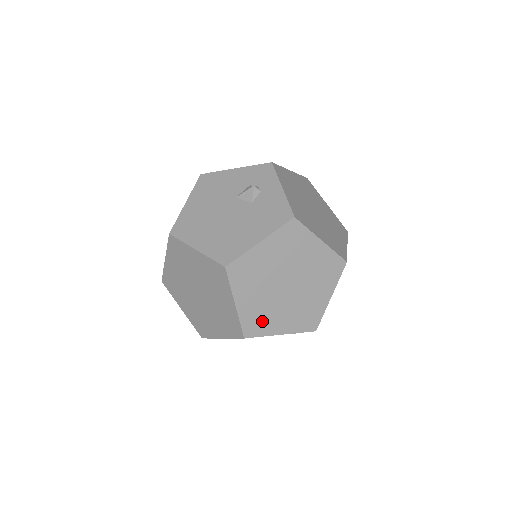
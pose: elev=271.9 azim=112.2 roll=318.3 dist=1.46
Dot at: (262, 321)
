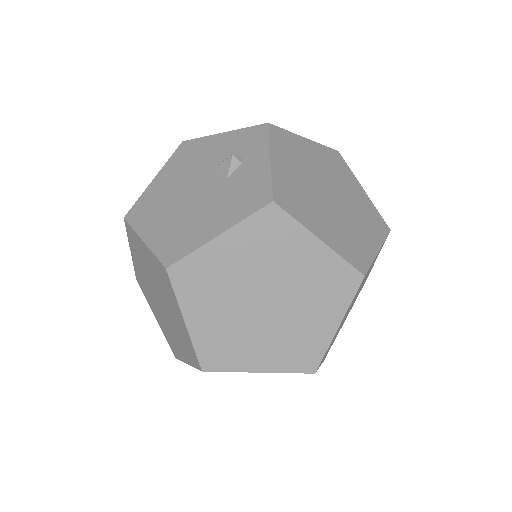
Dot at: (228, 350)
